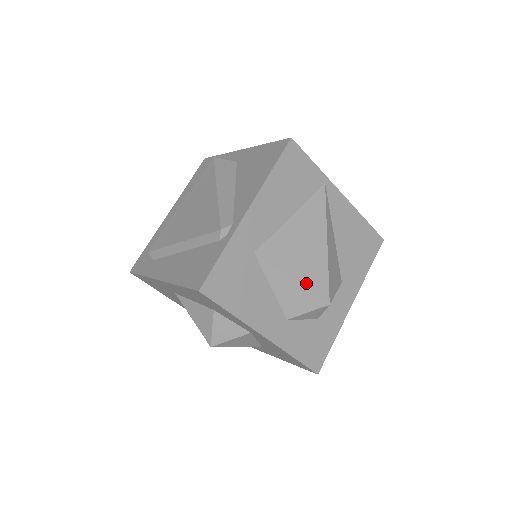
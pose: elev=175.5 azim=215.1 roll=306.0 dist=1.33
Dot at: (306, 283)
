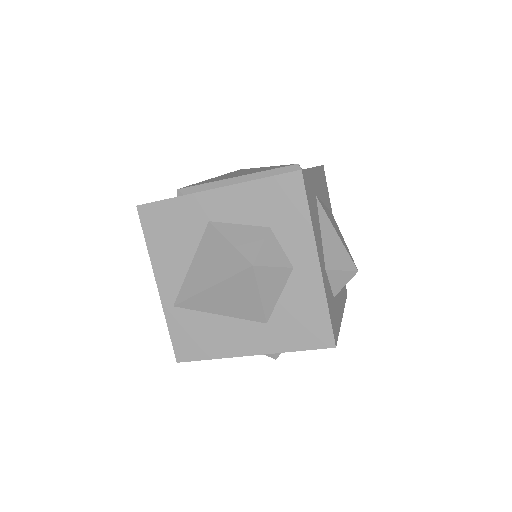
Dot at: occluded
